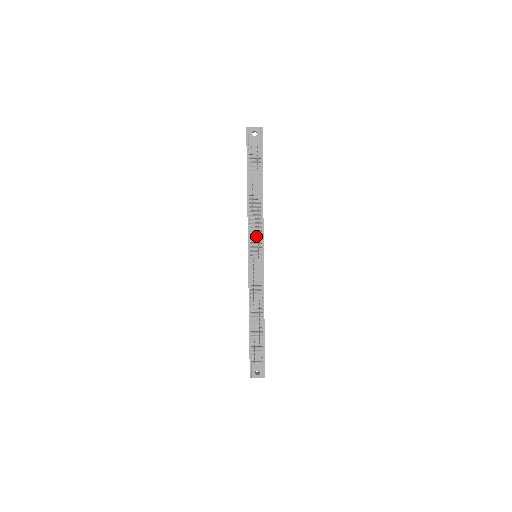
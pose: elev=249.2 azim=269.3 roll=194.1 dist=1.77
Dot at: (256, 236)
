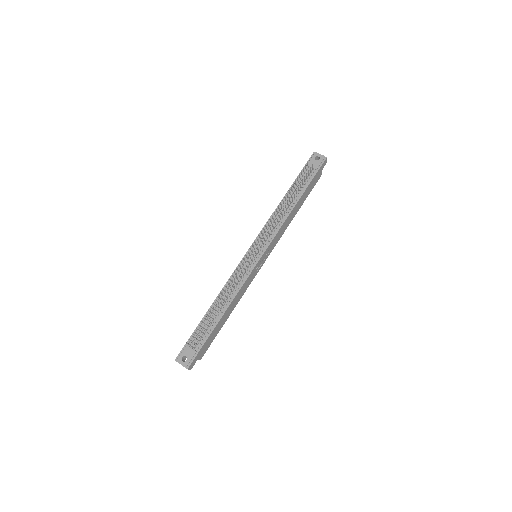
Dot at: (266, 237)
